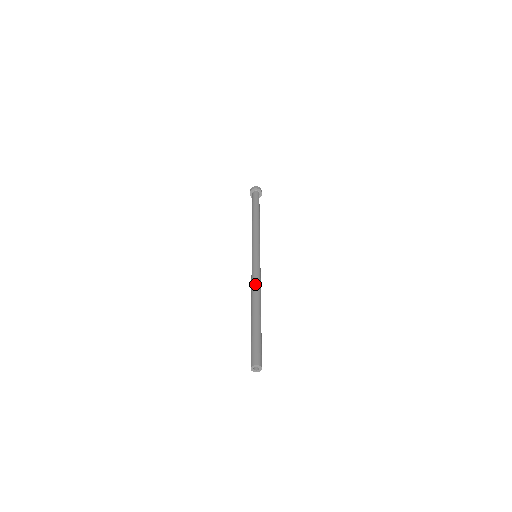
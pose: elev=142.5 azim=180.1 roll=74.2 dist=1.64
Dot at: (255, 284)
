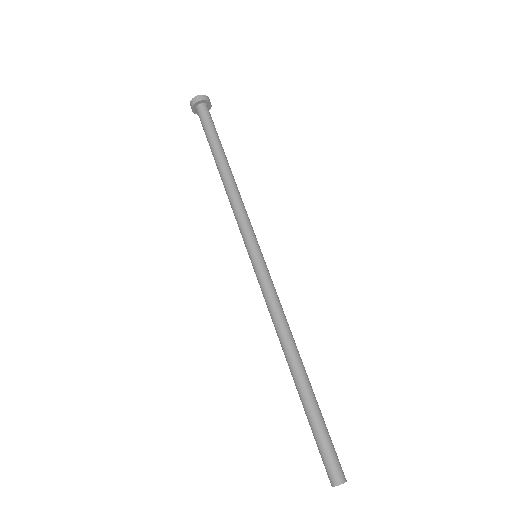
Dot at: (284, 323)
